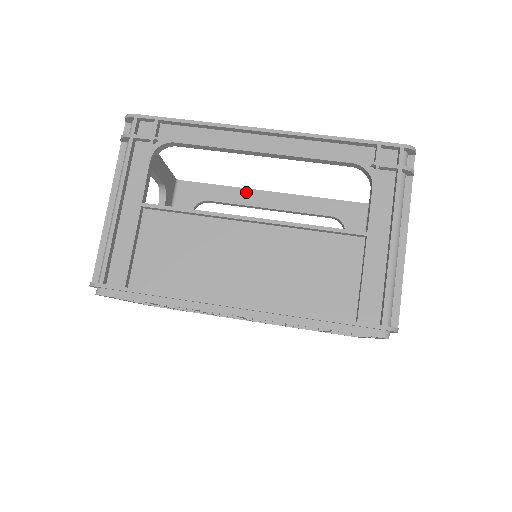
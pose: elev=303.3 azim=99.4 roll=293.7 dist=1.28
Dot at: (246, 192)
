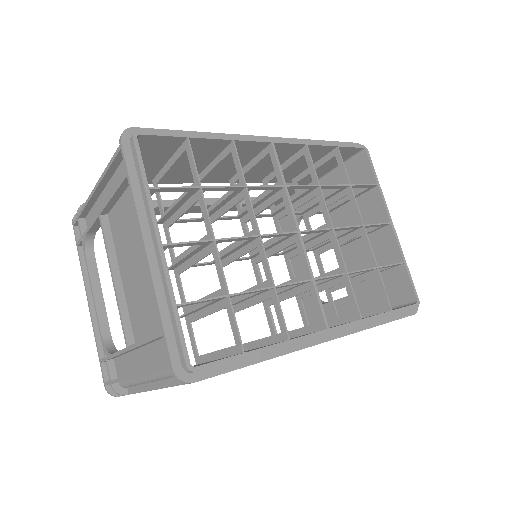
Dot at: occluded
